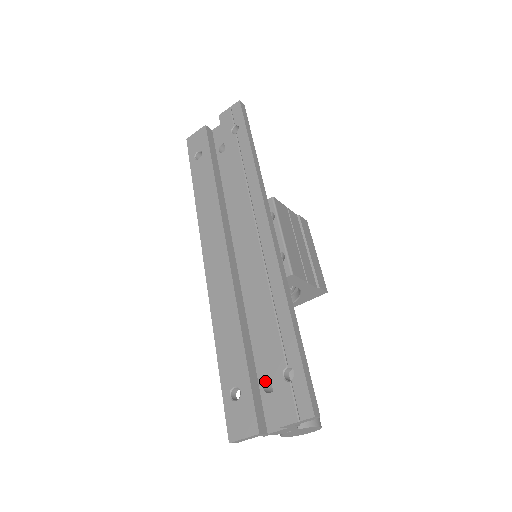
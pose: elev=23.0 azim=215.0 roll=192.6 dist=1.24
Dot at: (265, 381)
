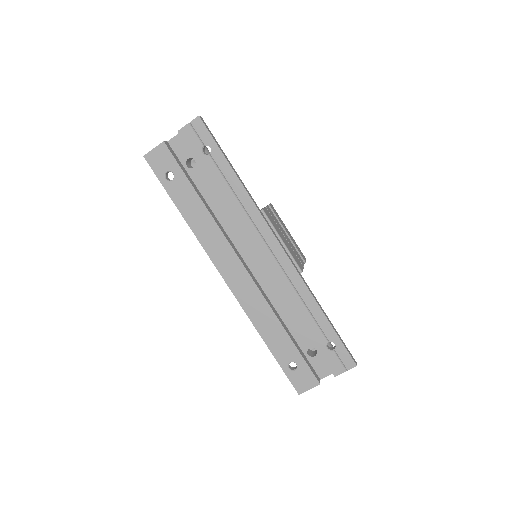
Dot at: (307, 350)
